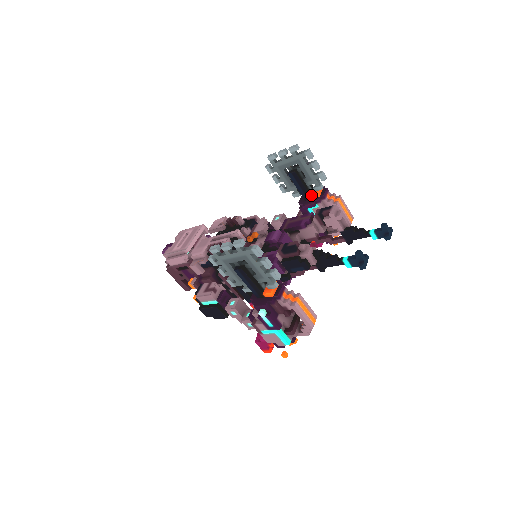
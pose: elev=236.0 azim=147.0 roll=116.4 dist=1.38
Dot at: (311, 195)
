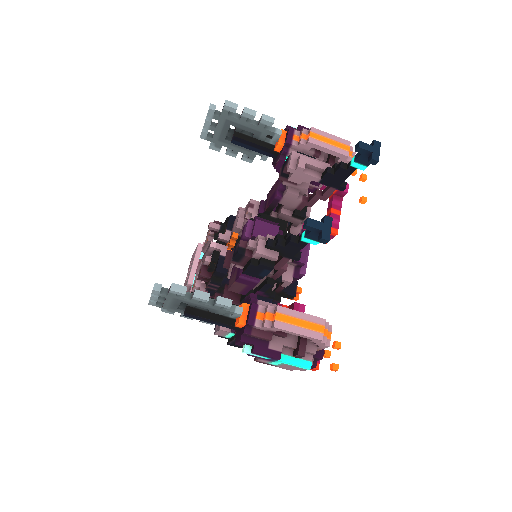
Dot at: (274, 150)
